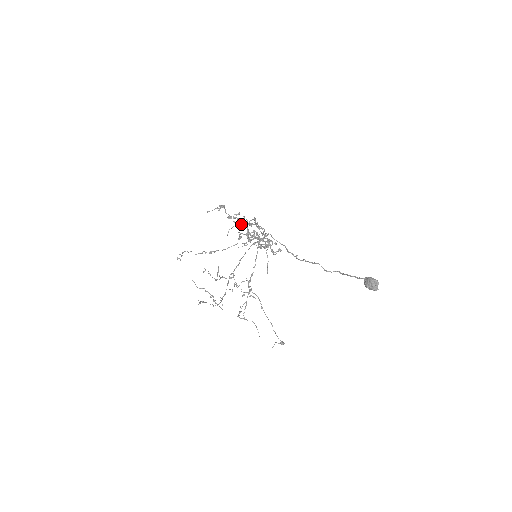
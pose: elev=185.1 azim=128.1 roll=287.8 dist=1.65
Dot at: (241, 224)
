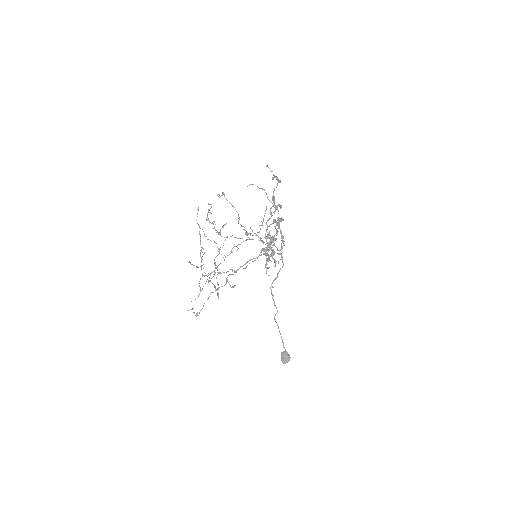
Dot at: occluded
